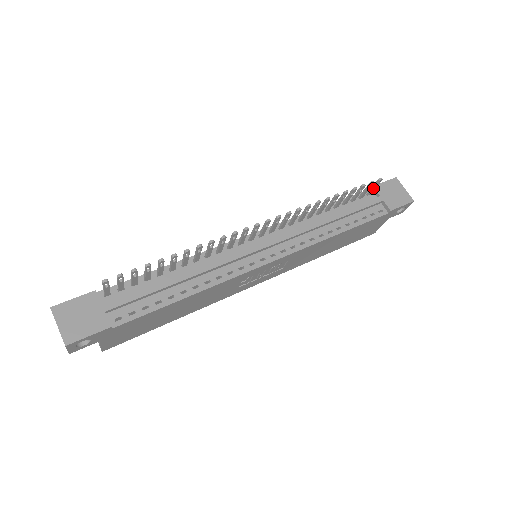
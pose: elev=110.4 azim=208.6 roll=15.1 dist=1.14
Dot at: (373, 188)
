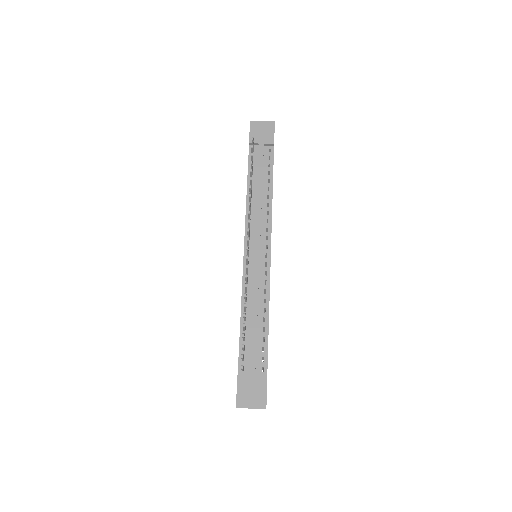
Dot at: (253, 146)
